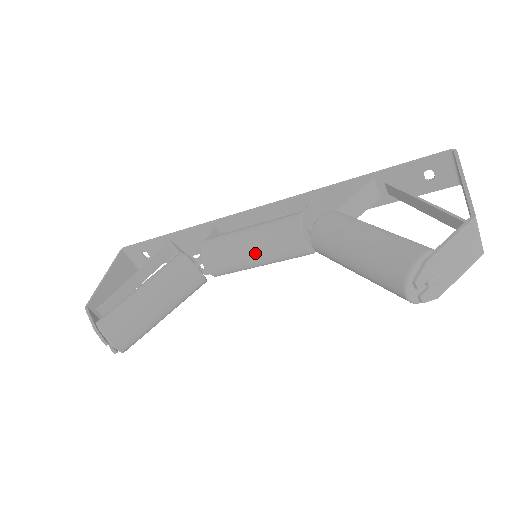
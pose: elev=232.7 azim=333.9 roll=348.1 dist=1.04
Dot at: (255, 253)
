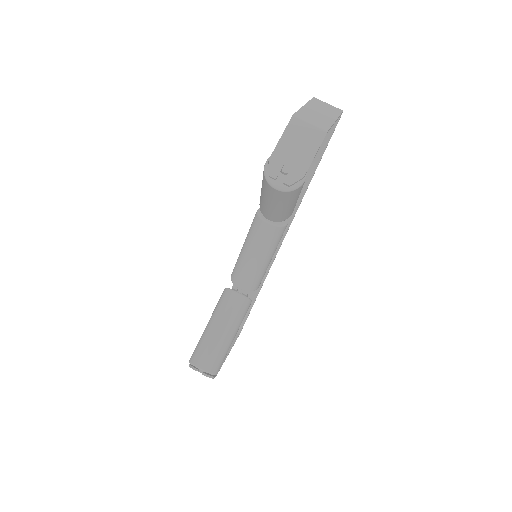
Dot at: (250, 253)
